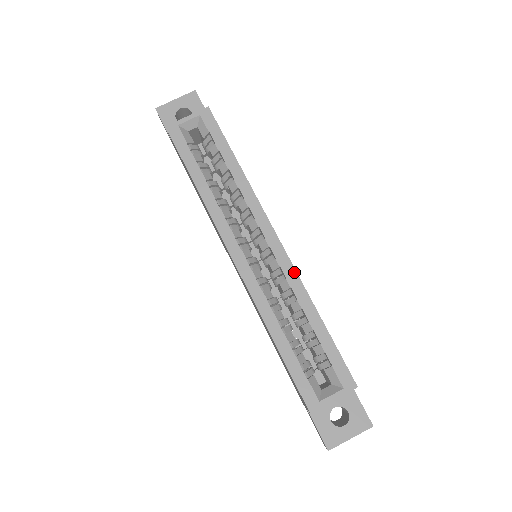
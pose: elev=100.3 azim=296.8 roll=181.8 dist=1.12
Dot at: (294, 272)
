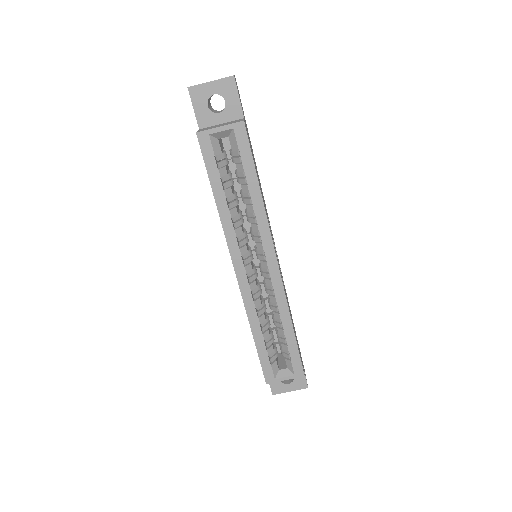
Dot at: (283, 293)
